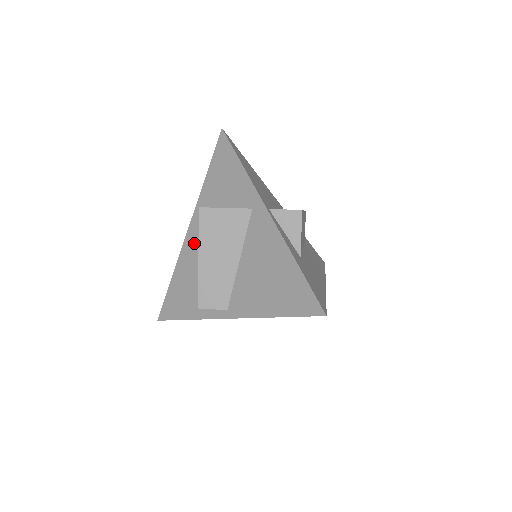
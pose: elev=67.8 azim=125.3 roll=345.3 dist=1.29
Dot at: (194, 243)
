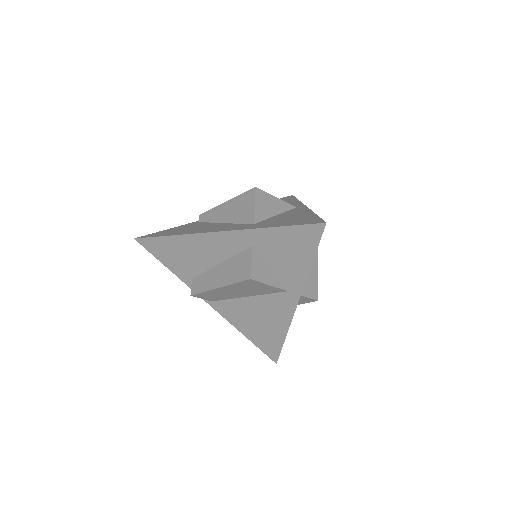
Dot at: (216, 246)
